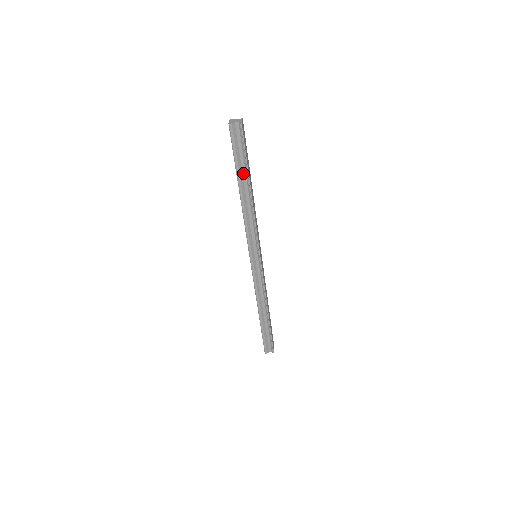
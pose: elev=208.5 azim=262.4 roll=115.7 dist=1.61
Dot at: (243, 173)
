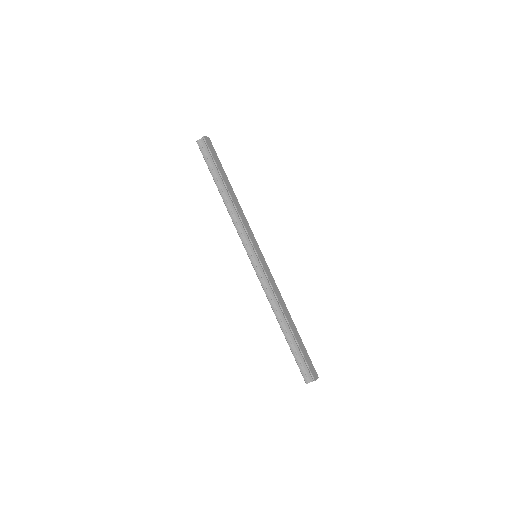
Dot at: (218, 177)
